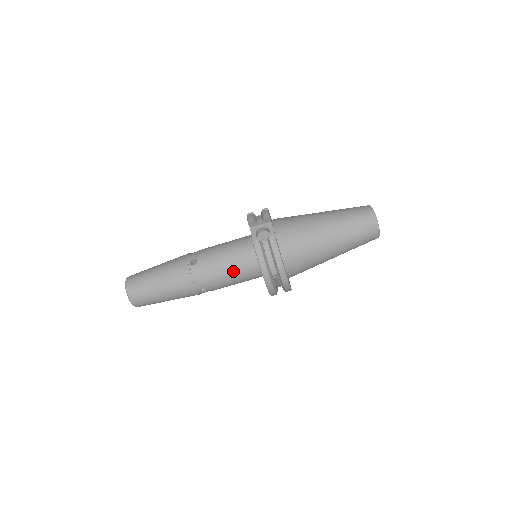
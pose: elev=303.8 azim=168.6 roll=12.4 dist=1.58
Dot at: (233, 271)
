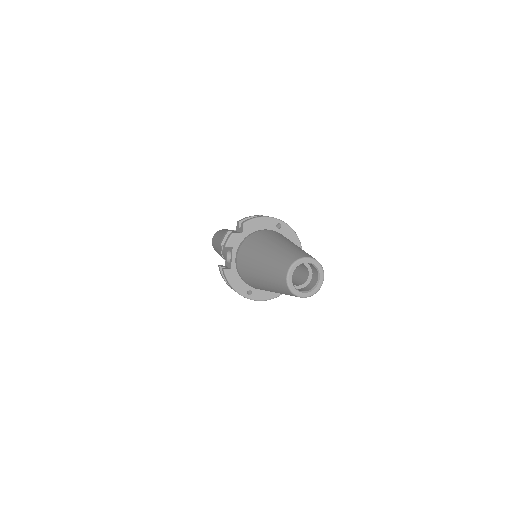
Dot at: occluded
